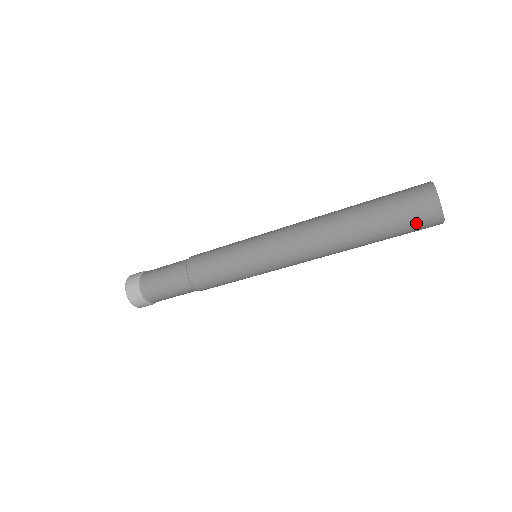
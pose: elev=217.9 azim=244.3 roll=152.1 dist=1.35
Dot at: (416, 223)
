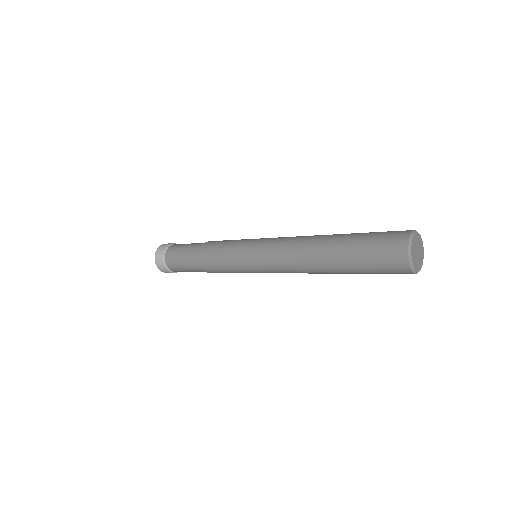
Dot at: (393, 273)
